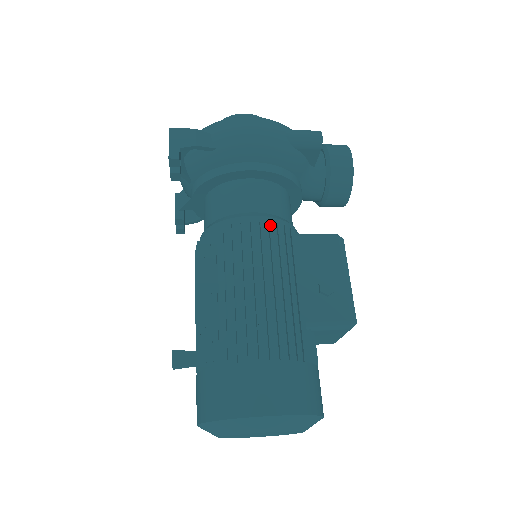
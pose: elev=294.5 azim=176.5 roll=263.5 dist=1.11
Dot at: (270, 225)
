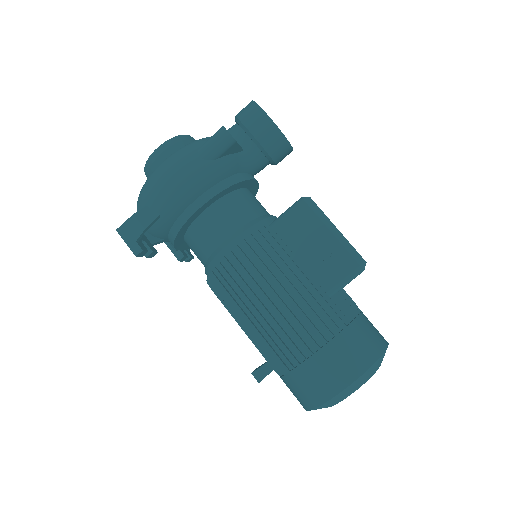
Dot at: (246, 243)
